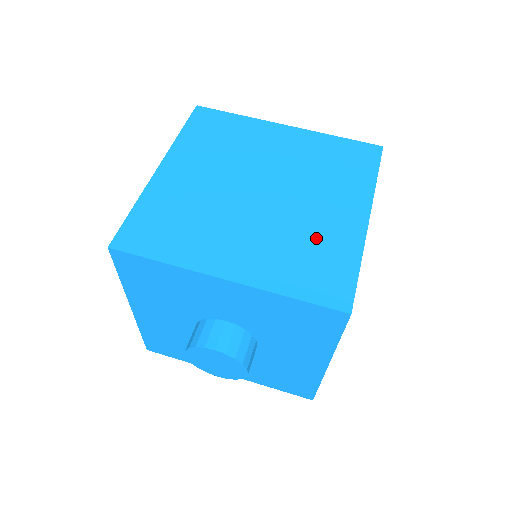
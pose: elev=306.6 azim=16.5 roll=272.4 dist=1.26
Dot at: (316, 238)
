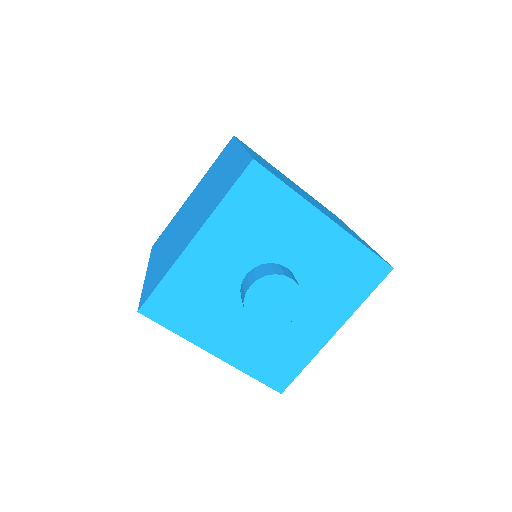
Dot at: (223, 179)
